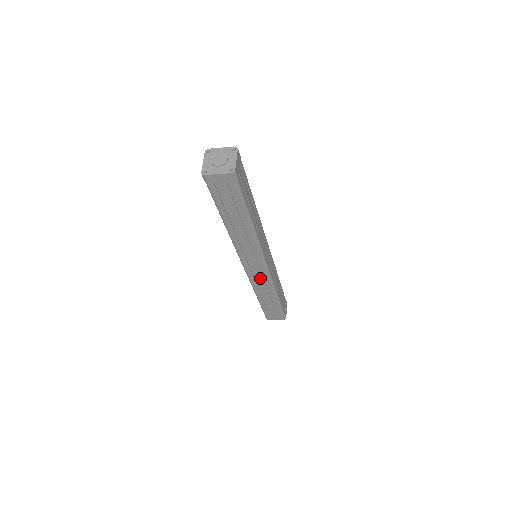
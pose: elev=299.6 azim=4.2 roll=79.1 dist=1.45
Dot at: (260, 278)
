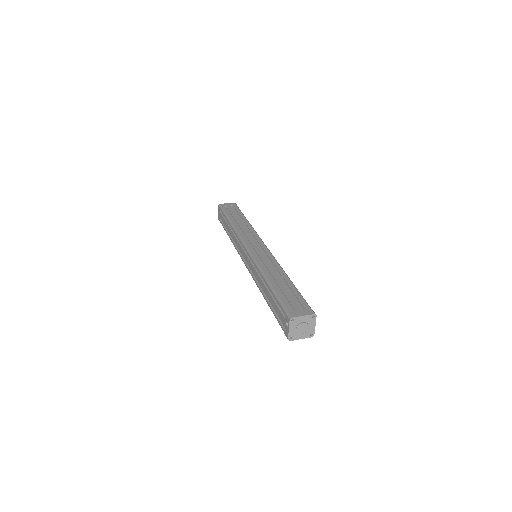
Dot at: occluded
